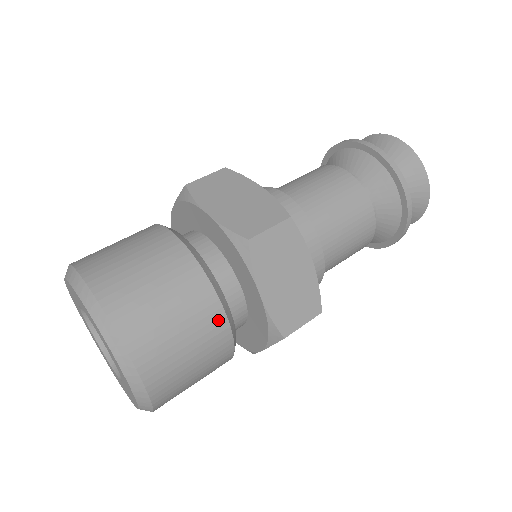
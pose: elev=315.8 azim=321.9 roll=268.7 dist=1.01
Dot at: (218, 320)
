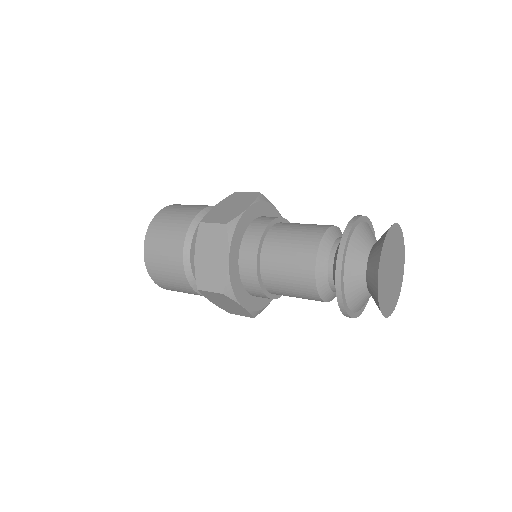
Dot at: (195, 293)
